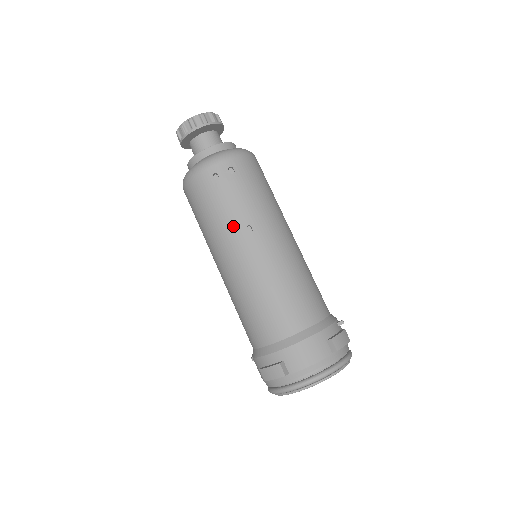
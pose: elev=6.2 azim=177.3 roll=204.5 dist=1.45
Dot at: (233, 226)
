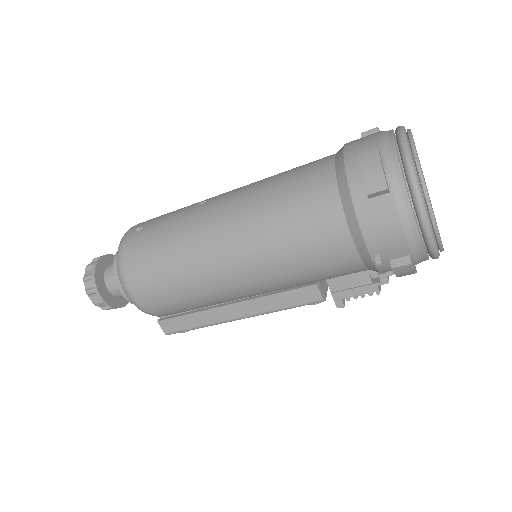
Dot at: (188, 215)
